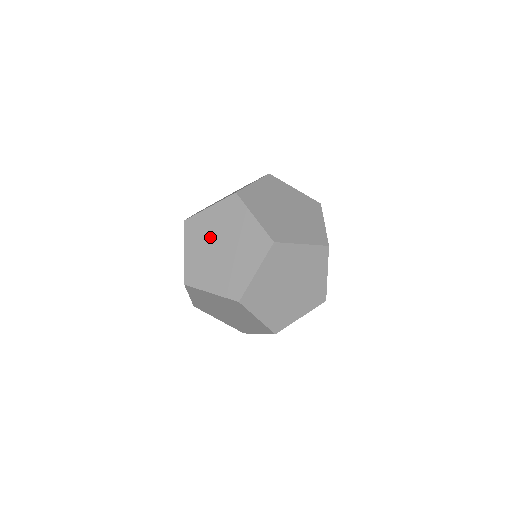
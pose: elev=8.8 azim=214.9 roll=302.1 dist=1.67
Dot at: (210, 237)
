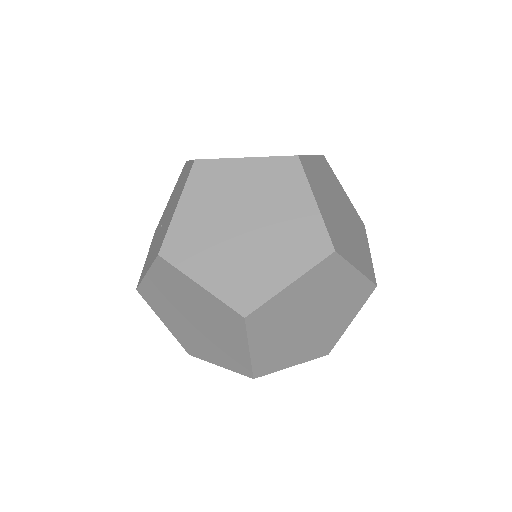
Dot at: (163, 220)
